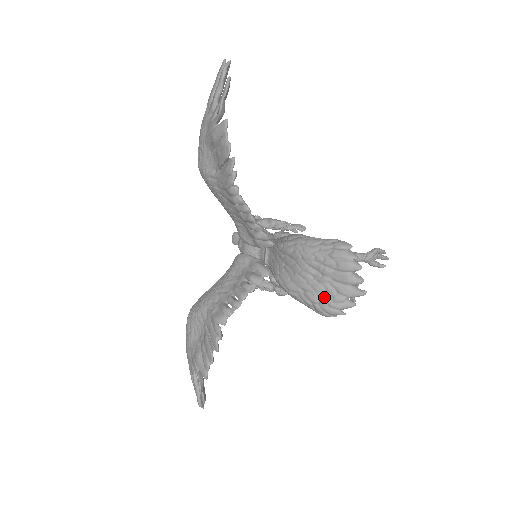
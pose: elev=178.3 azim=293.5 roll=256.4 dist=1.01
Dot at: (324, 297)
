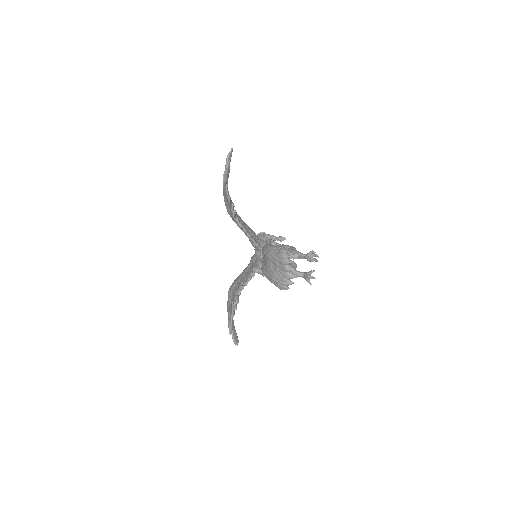
Dot at: (277, 279)
